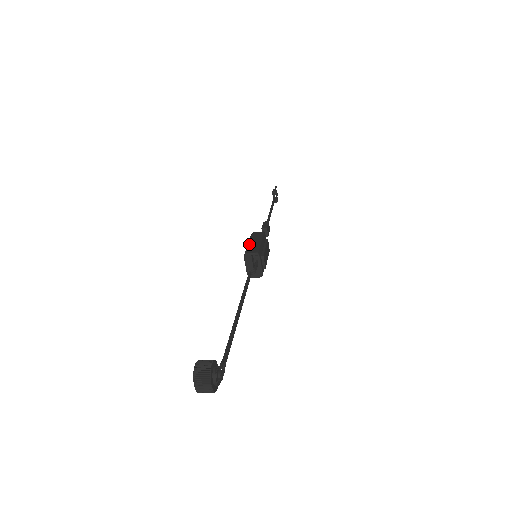
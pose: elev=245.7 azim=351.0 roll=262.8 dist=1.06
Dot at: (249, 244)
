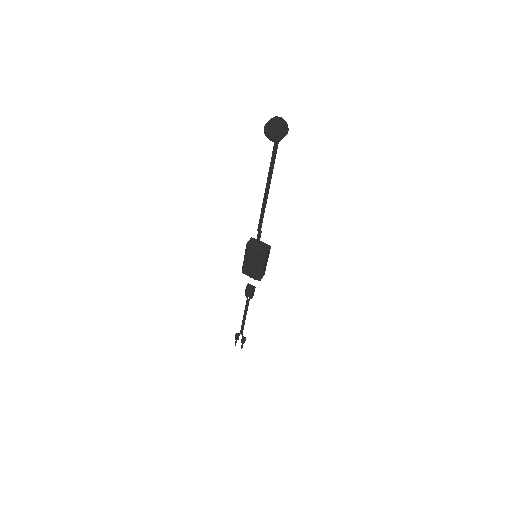
Dot at: (244, 255)
